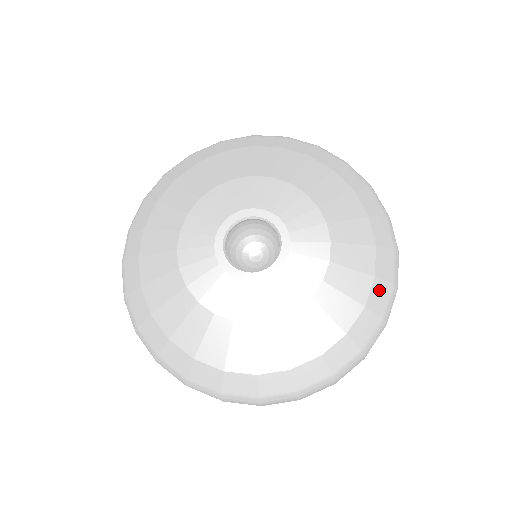
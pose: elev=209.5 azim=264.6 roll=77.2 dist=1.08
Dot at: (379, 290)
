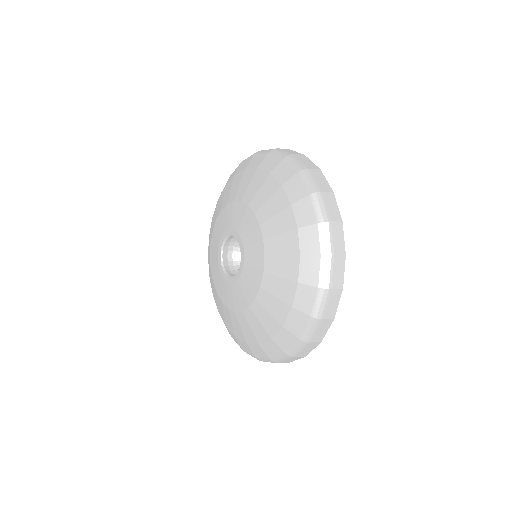
Dot at: (296, 317)
